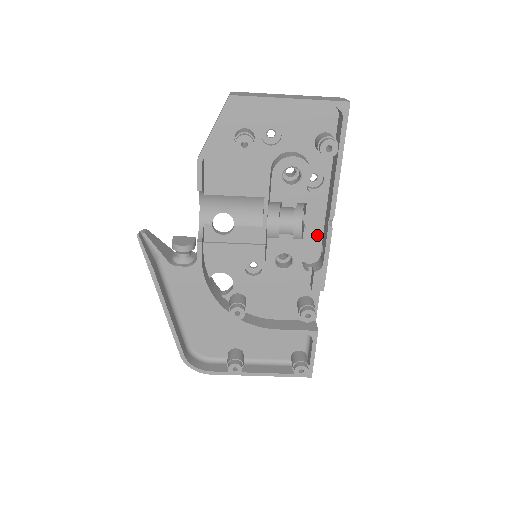
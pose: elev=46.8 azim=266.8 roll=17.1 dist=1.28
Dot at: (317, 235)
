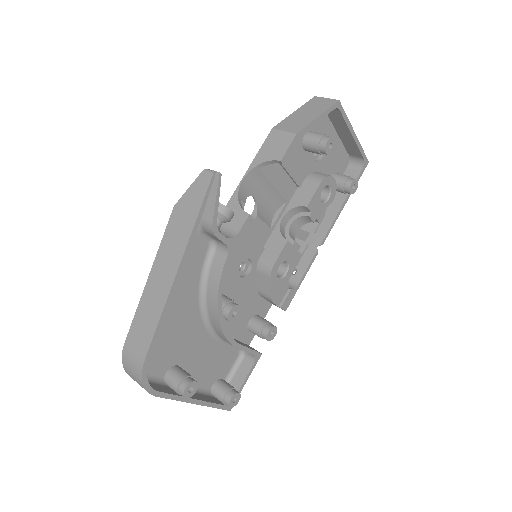
Dot at: occluded
